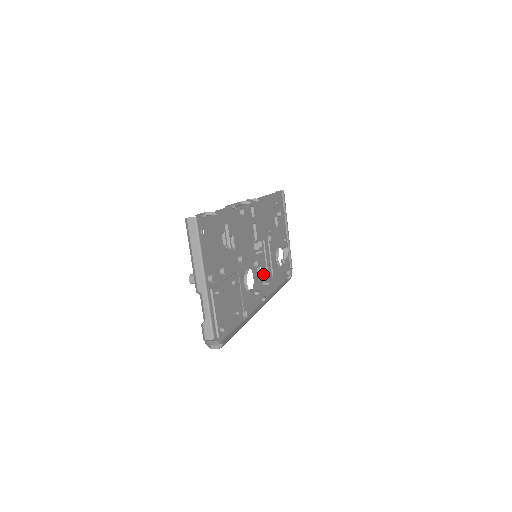
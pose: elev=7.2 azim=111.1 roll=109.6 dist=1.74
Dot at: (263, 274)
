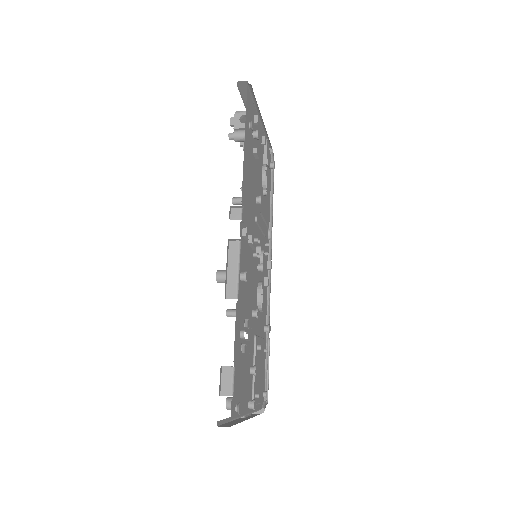
Dot at: (262, 248)
